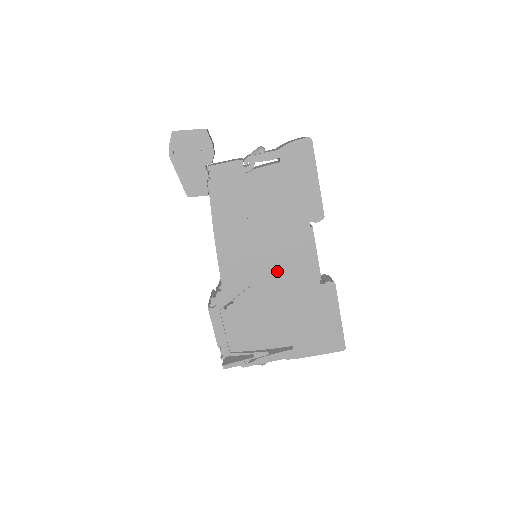
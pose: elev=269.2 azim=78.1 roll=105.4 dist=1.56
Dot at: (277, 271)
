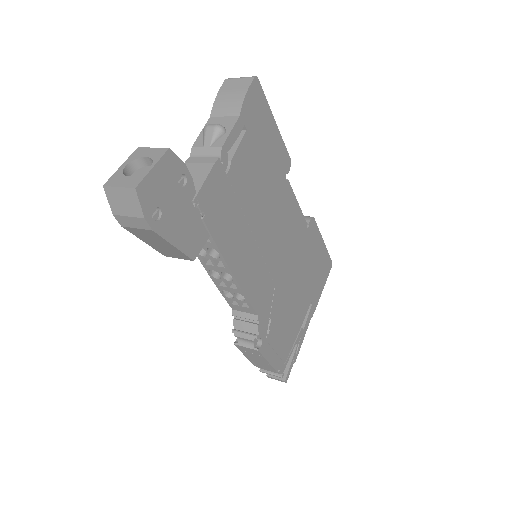
Dot at: (284, 251)
